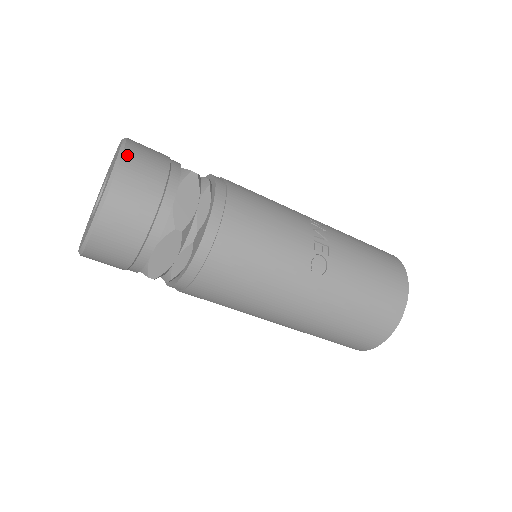
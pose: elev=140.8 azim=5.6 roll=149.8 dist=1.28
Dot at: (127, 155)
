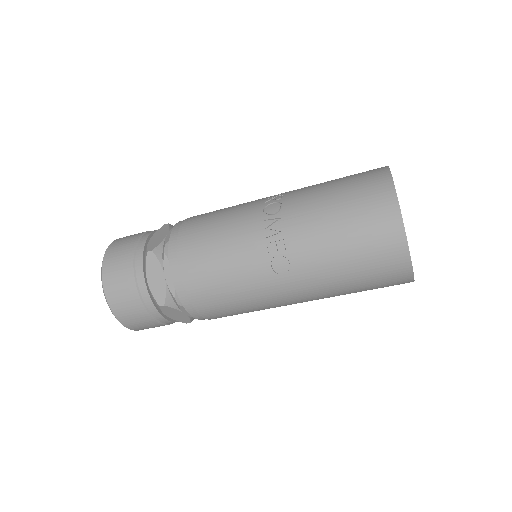
Dot at: (105, 275)
